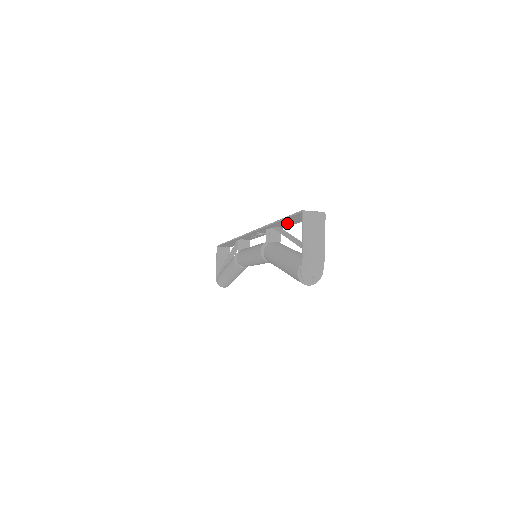
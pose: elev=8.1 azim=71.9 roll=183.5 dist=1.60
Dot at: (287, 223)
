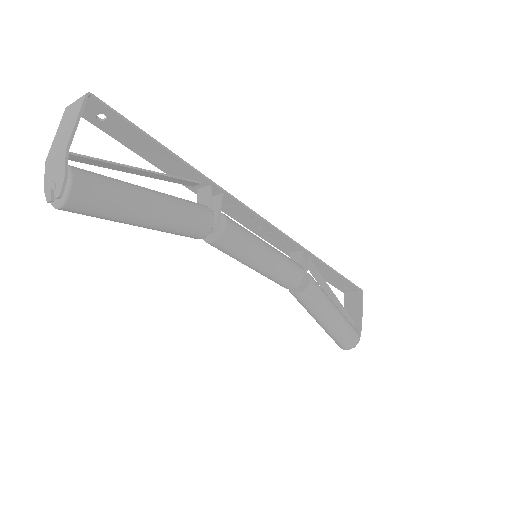
Dot at: (169, 162)
